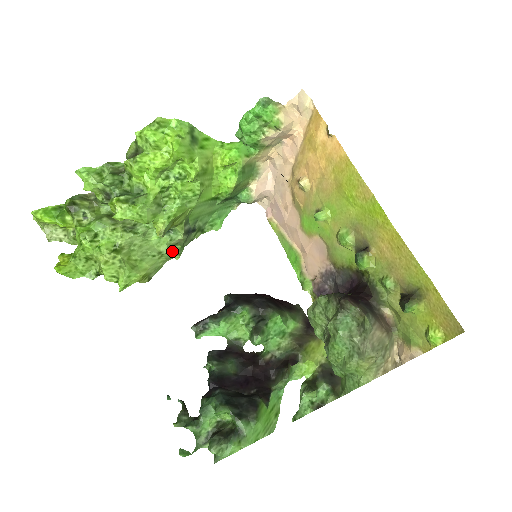
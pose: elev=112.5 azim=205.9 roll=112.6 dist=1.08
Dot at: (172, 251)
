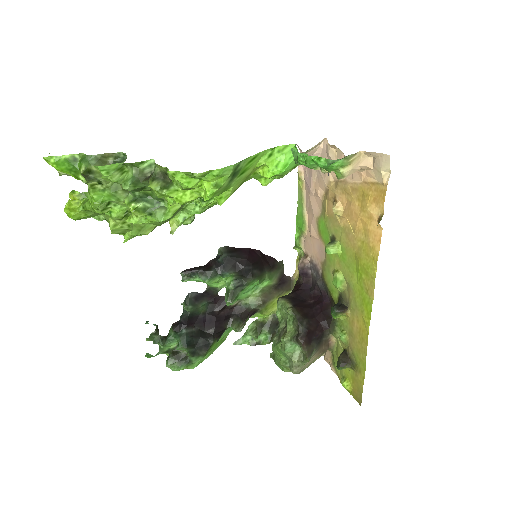
Dot at: occluded
